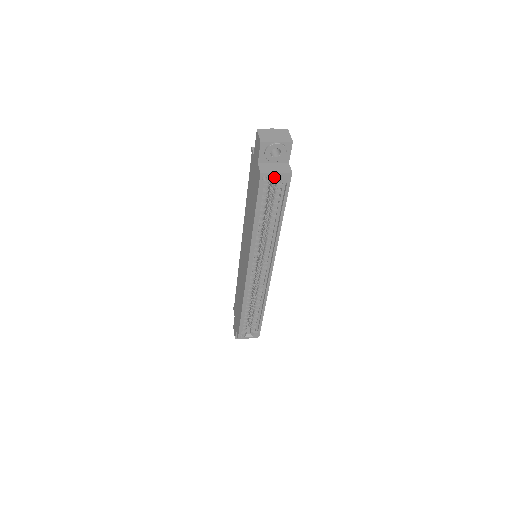
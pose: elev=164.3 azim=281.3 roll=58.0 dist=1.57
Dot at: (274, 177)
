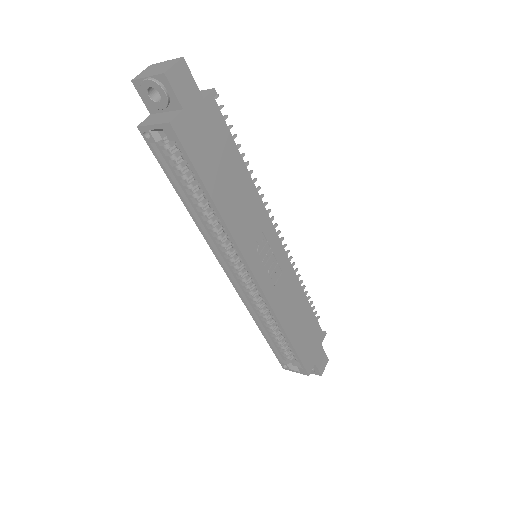
Dot at: occluded
